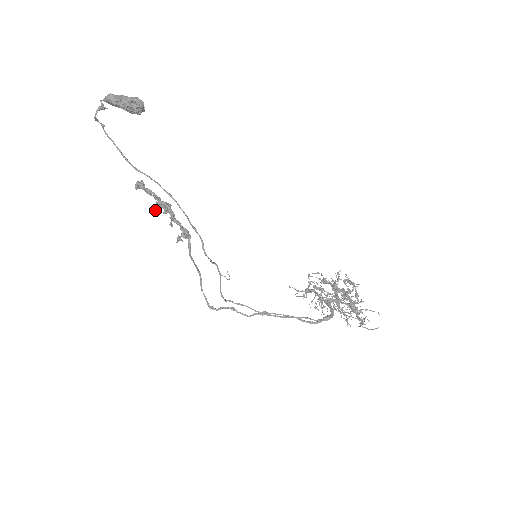
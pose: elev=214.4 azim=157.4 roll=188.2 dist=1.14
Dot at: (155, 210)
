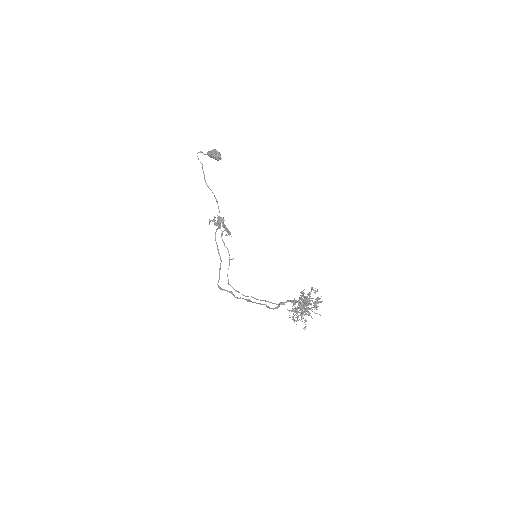
Dot at: (222, 233)
